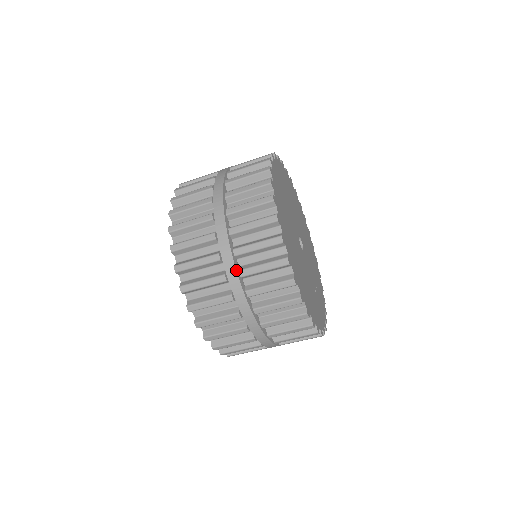
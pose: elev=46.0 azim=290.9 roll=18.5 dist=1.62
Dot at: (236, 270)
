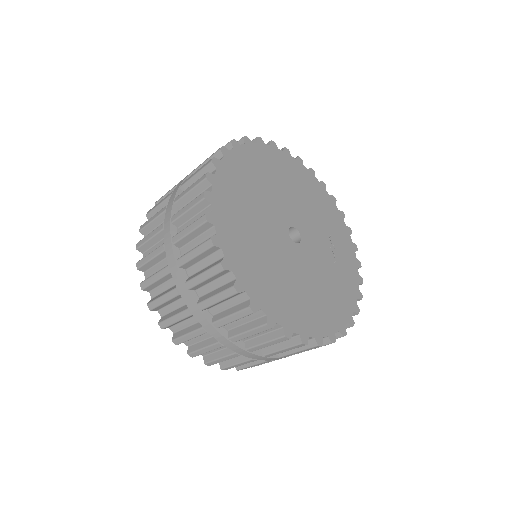
Dot at: (243, 350)
